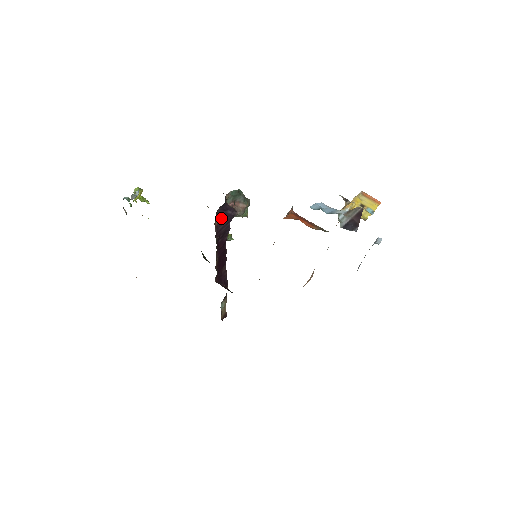
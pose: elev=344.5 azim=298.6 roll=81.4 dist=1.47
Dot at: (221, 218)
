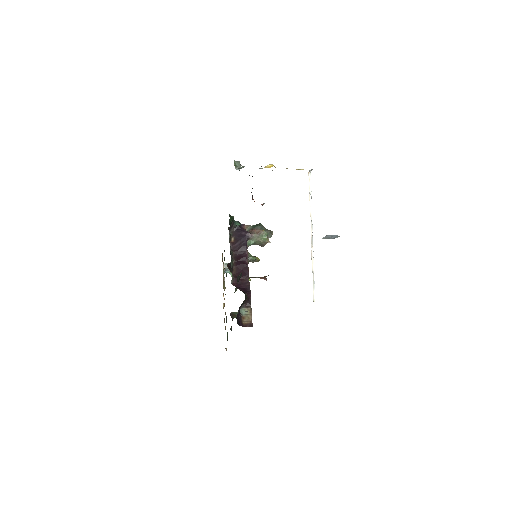
Dot at: (237, 238)
